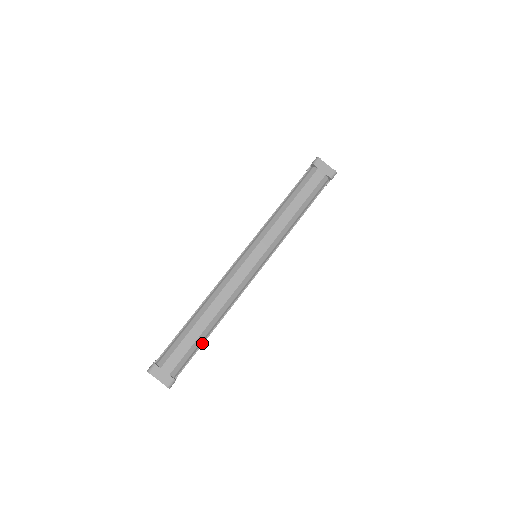
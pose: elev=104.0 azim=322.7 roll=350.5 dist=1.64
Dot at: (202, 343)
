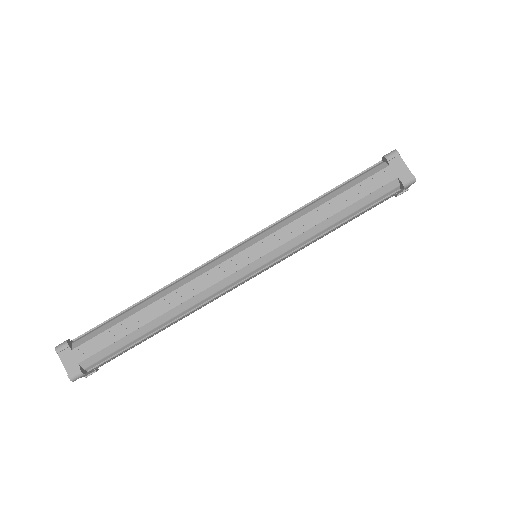
Dot at: (138, 341)
